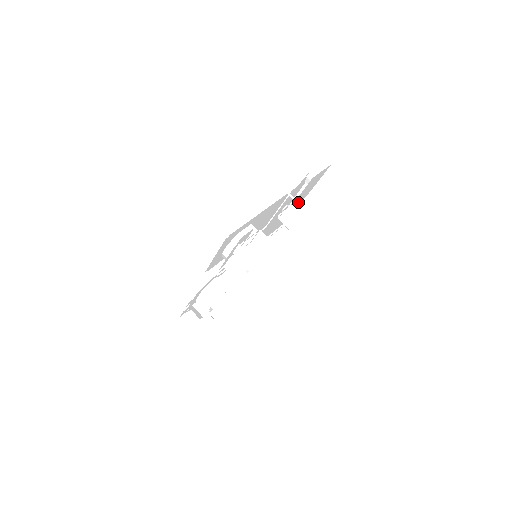
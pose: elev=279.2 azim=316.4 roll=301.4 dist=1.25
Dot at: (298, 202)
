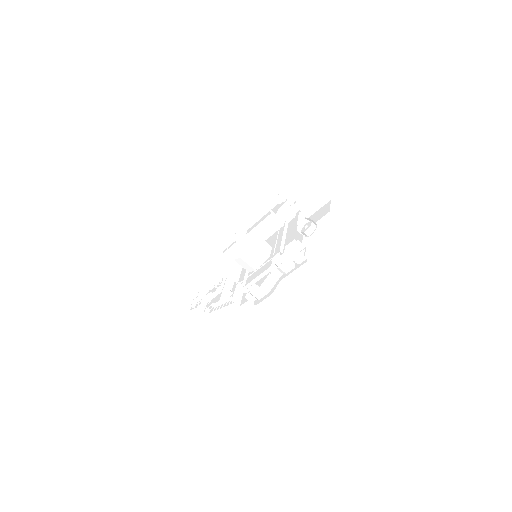
Dot at: (298, 217)
